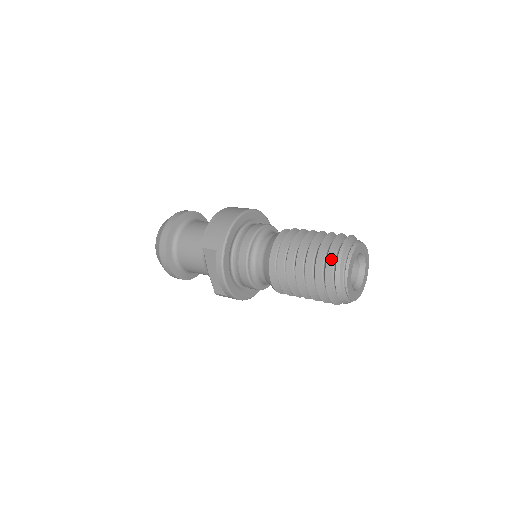
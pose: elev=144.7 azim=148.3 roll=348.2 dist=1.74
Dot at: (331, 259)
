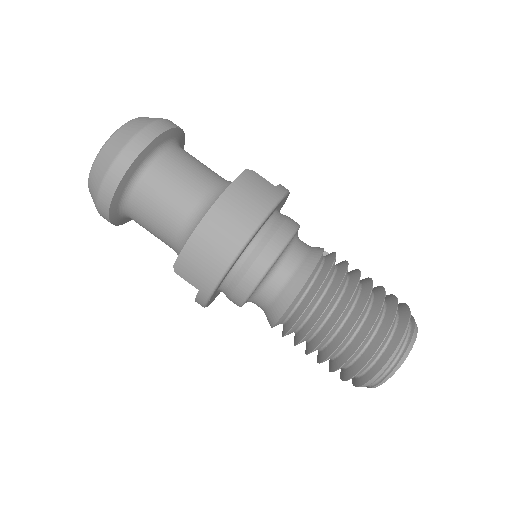
Dot at: (364, 369)
